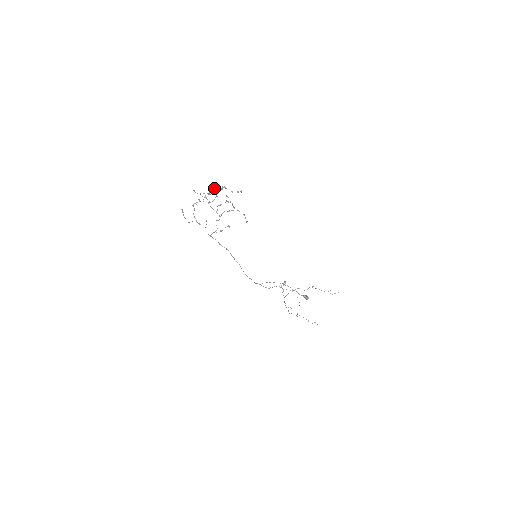
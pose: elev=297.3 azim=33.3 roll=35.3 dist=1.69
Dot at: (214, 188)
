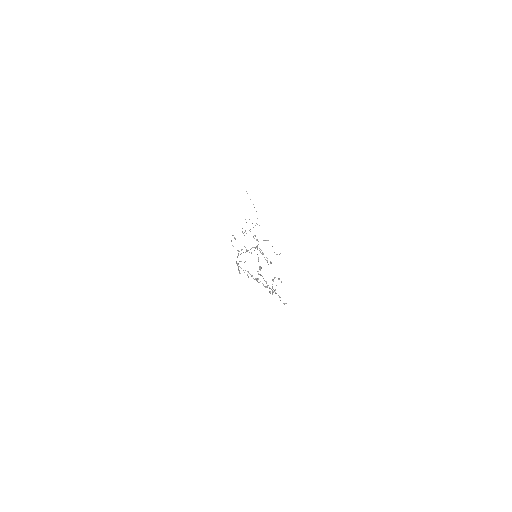
Dot at: occluded
